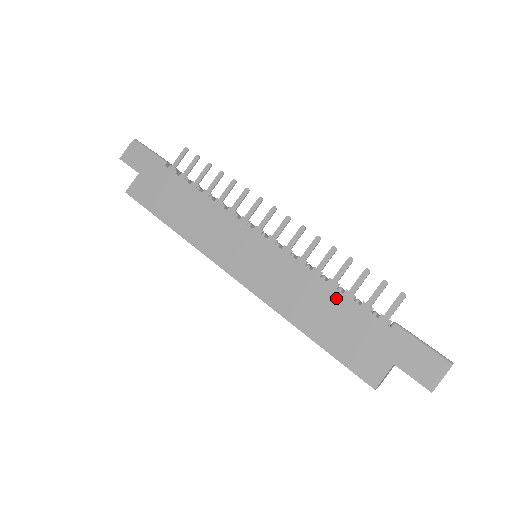
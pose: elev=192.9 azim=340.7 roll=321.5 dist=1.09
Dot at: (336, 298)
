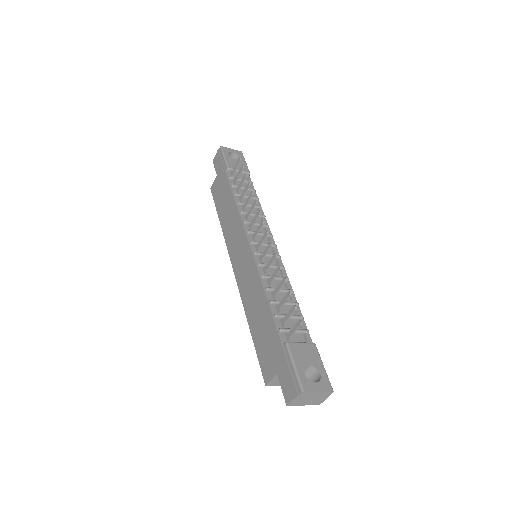
Dot at: (266, 308)
